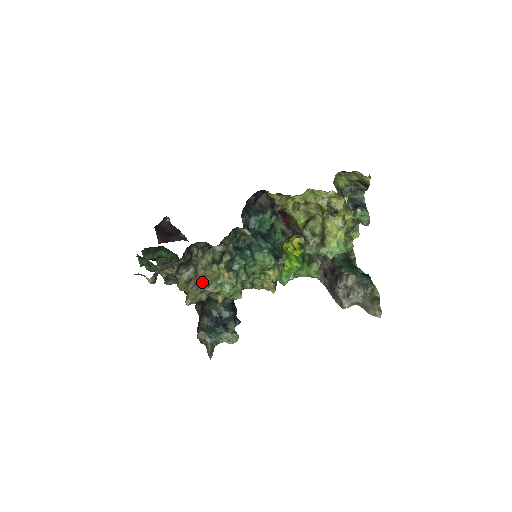
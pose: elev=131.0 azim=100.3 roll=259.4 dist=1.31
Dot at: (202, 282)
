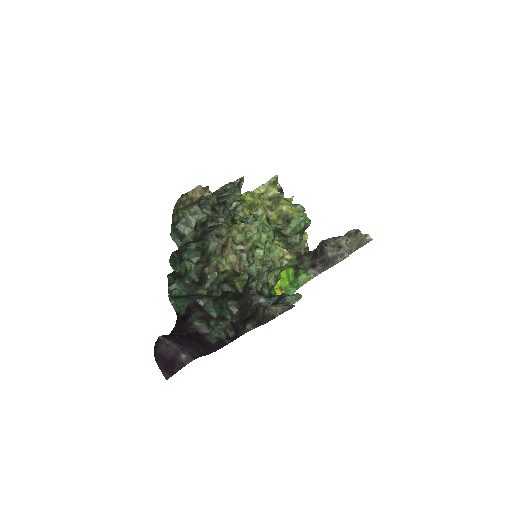
Dot at: (235, 244)
